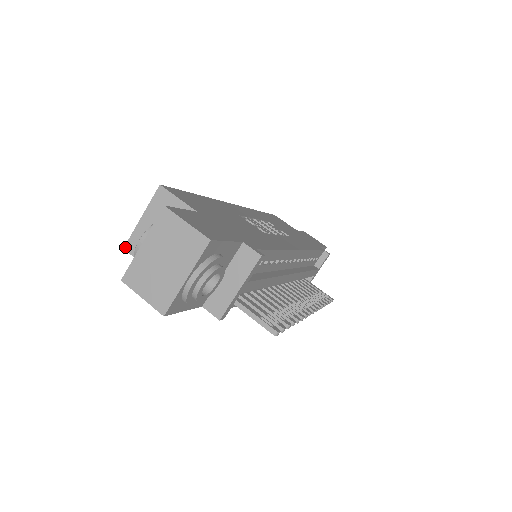
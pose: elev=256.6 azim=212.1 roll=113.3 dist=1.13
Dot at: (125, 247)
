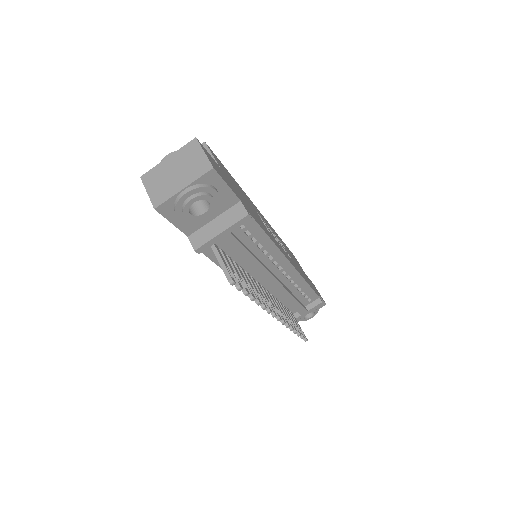
Dot at: occluded
